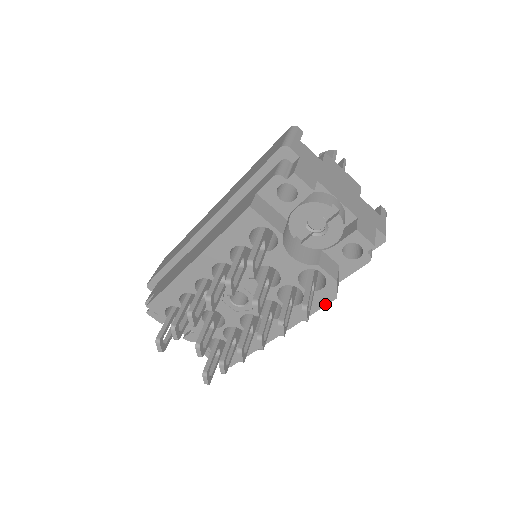
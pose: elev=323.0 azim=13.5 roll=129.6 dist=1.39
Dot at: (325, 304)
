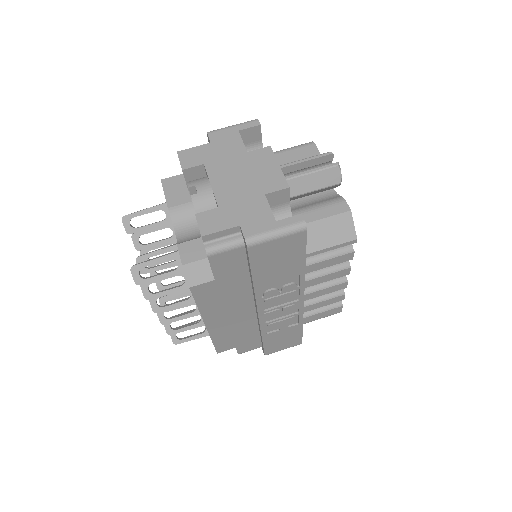
Dot at: (192, 293)
